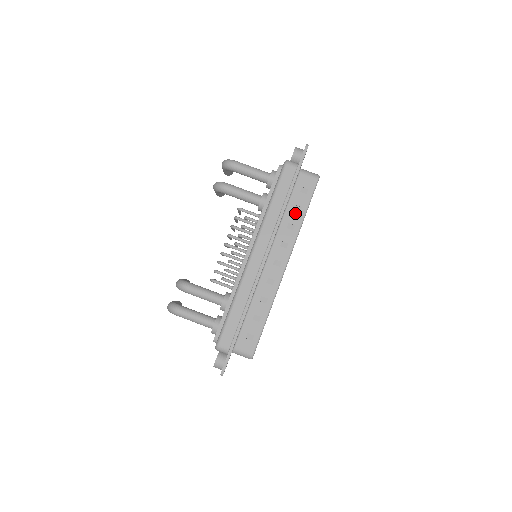
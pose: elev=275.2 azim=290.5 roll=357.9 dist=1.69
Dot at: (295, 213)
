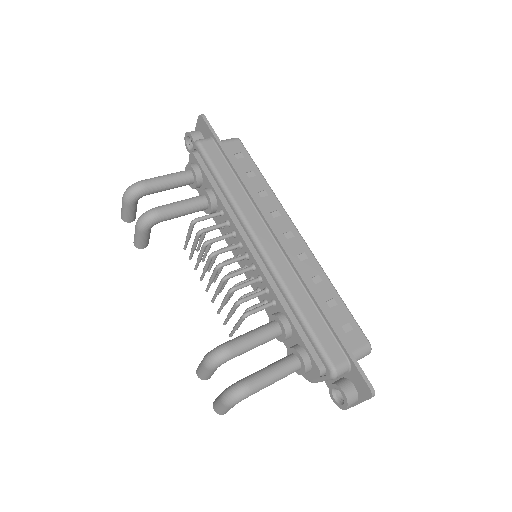
Dot at: (253, 180)
